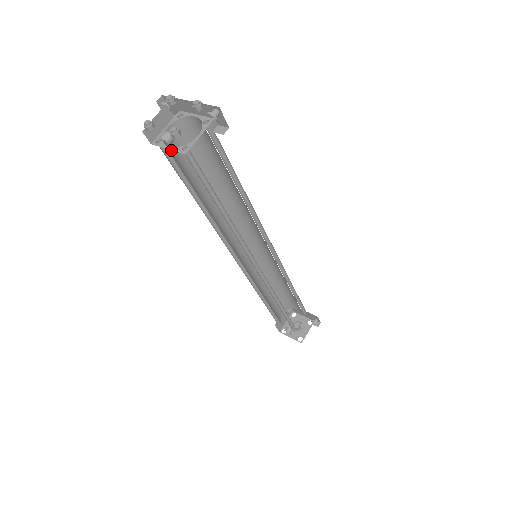
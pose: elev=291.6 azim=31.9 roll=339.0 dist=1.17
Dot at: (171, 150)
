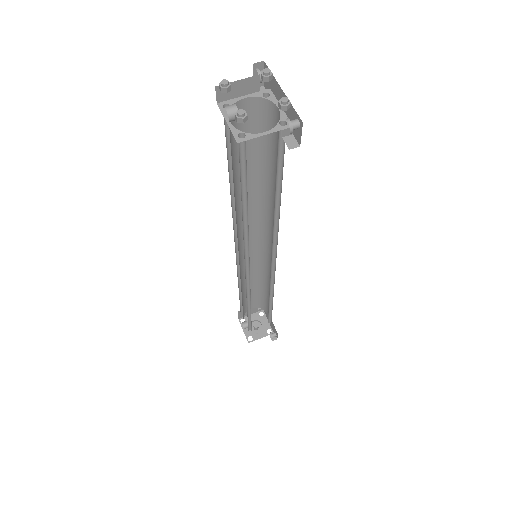
Dot at: (234, 121)
